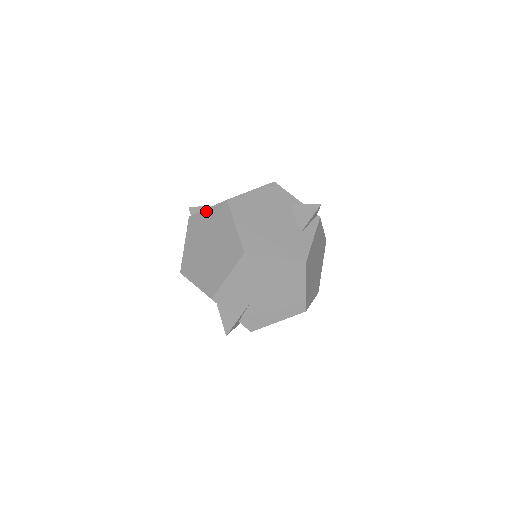
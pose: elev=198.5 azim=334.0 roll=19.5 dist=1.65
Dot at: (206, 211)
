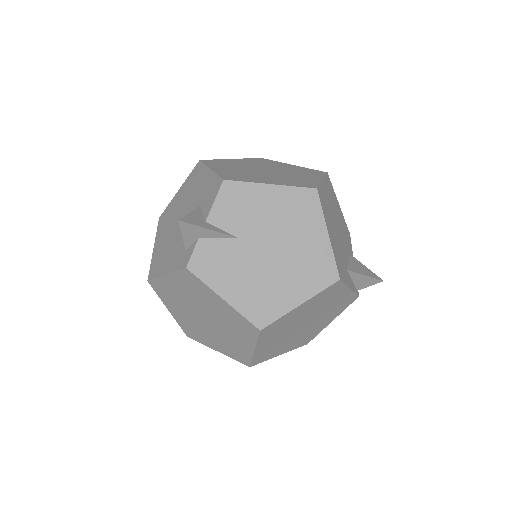
Dot at: (290, 164)
